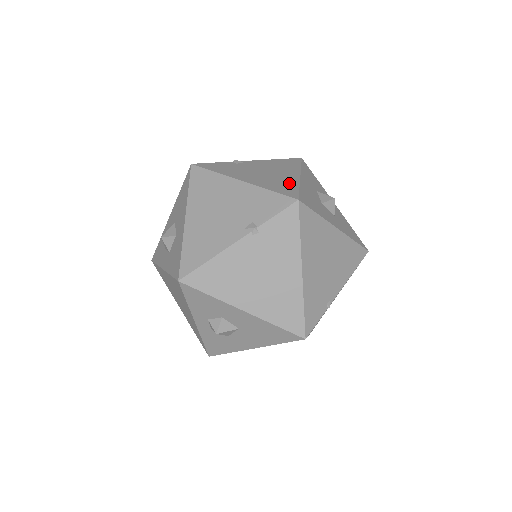
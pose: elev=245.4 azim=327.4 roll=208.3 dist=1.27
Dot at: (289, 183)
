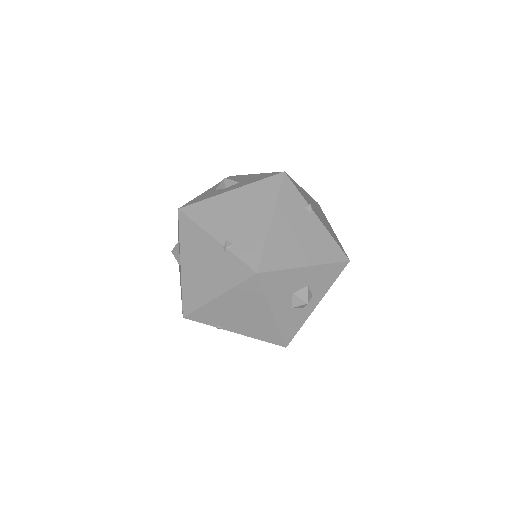
Dot at: (286, 260)
